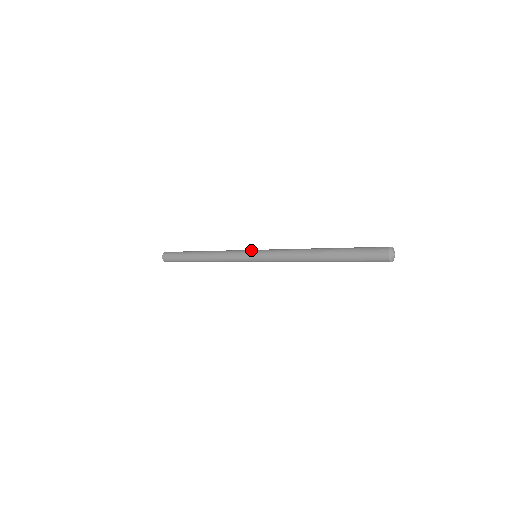
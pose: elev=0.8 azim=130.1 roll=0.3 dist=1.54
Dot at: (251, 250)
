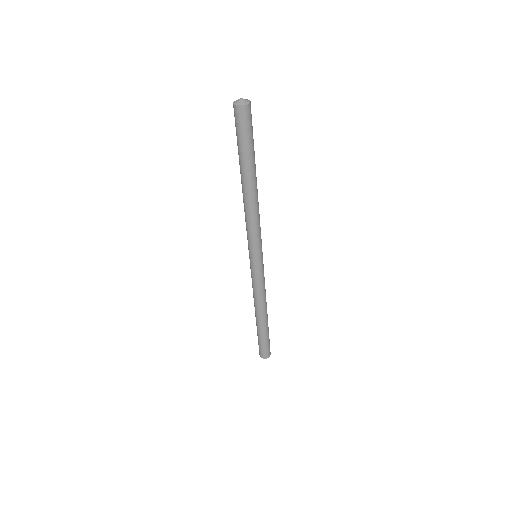
Dot at: occluded
